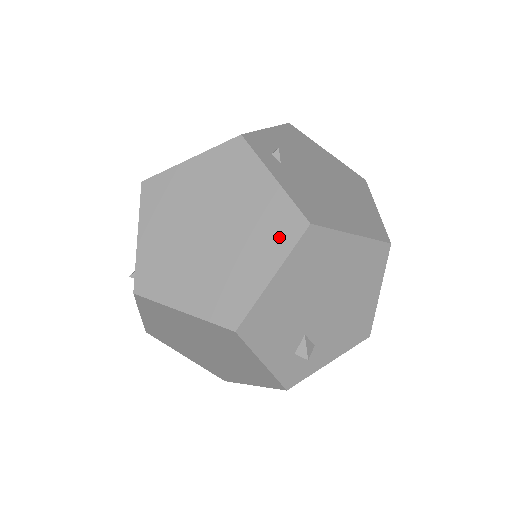
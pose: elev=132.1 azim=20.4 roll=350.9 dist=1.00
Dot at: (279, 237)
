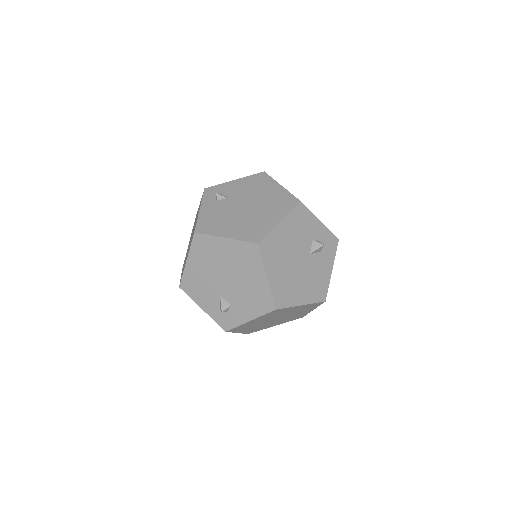
Dot at: occluded
